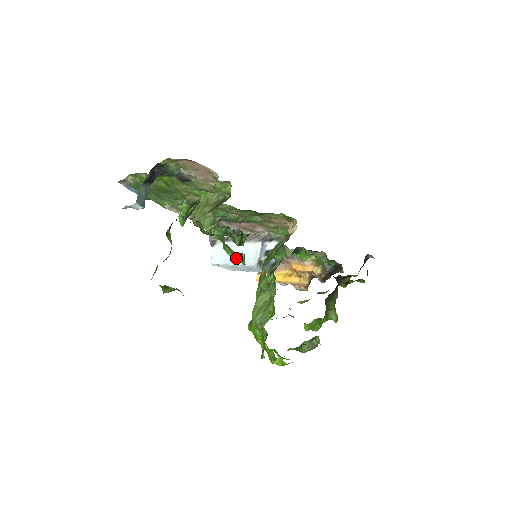
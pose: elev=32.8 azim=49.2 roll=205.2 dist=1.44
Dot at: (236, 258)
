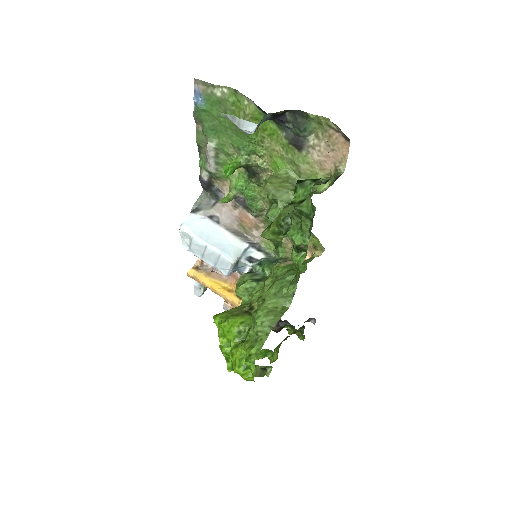
Dot at: (296, 250)
